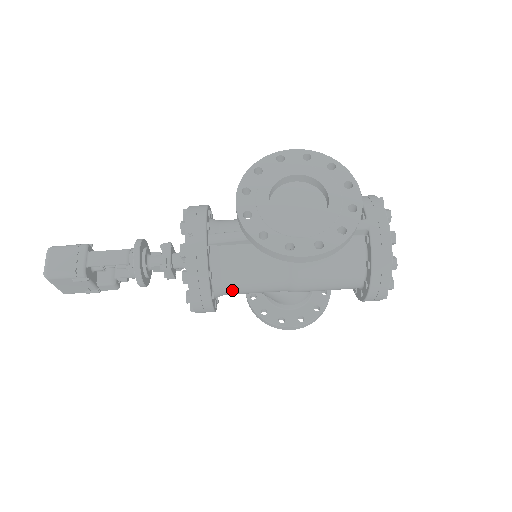
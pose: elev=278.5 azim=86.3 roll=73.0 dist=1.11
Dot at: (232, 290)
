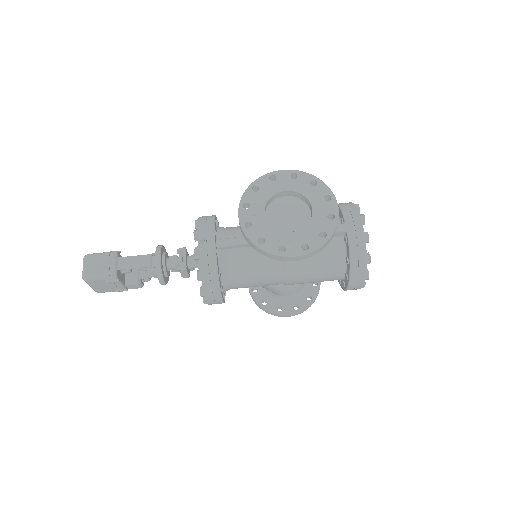
Dot at: (237, 285)
